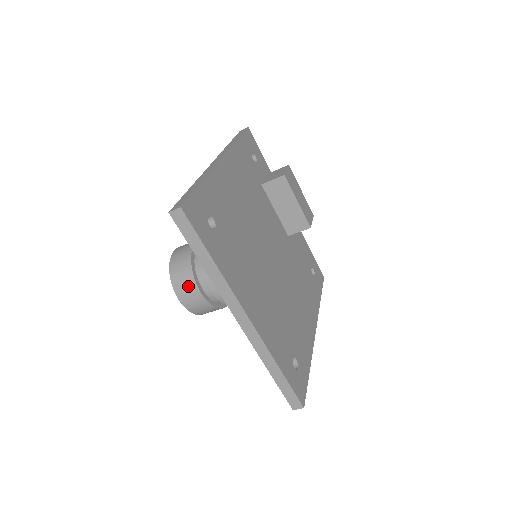
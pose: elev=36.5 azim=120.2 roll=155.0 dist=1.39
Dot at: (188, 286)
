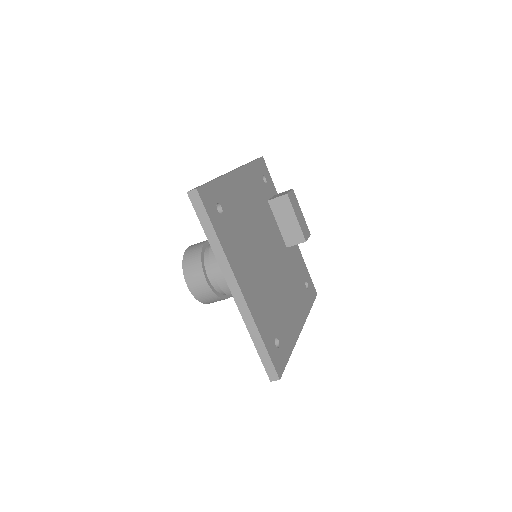
Dot at: (196, 273)
